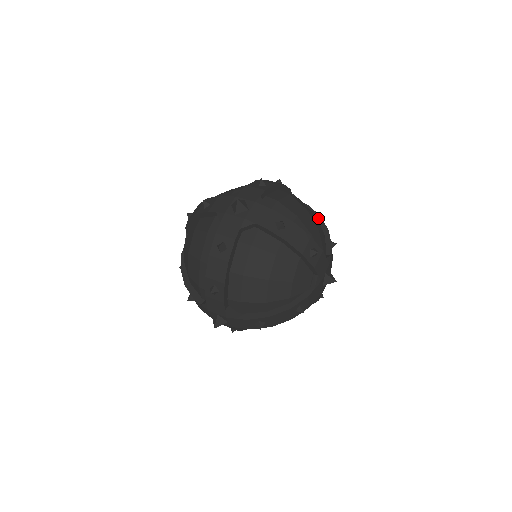
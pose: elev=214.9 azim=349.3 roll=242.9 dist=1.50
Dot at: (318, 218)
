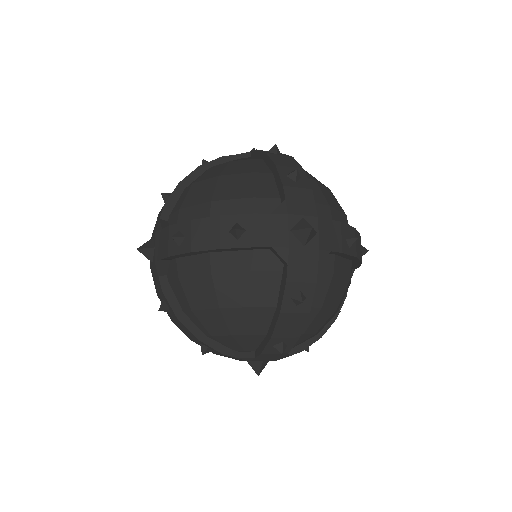
Dot at: (277, 310)
